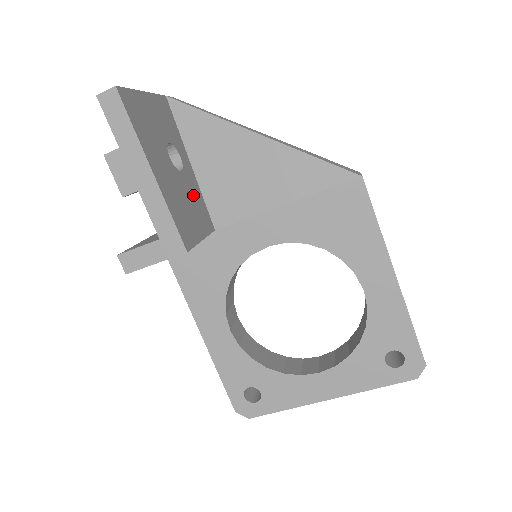
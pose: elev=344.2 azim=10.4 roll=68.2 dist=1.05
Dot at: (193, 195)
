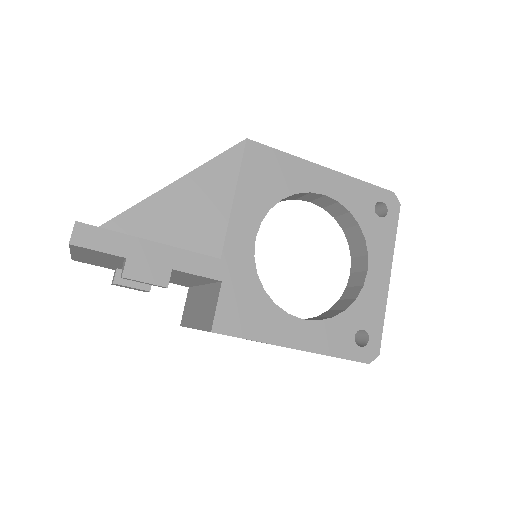
Dot at: occluded
